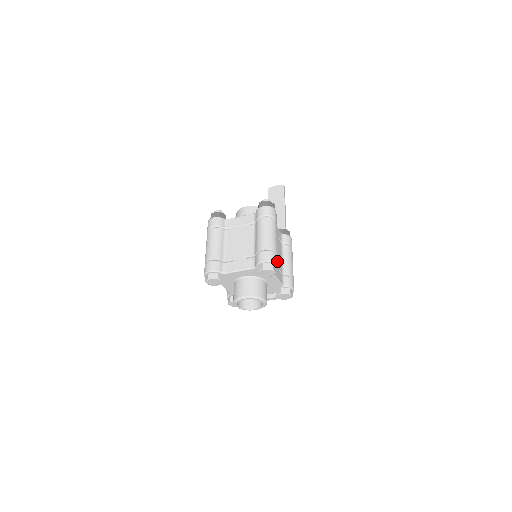
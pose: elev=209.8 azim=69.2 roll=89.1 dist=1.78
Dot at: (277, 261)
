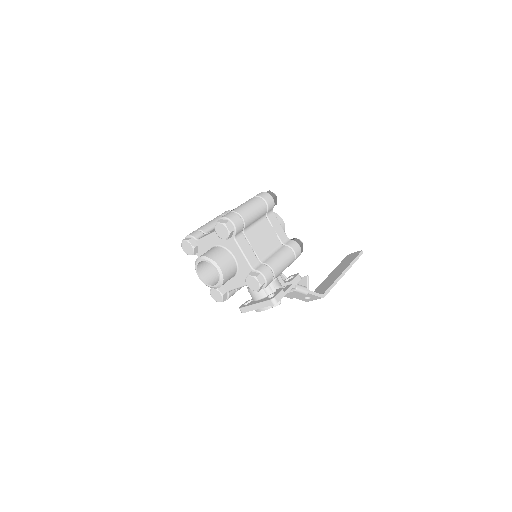
Dot at: (238, 224)
